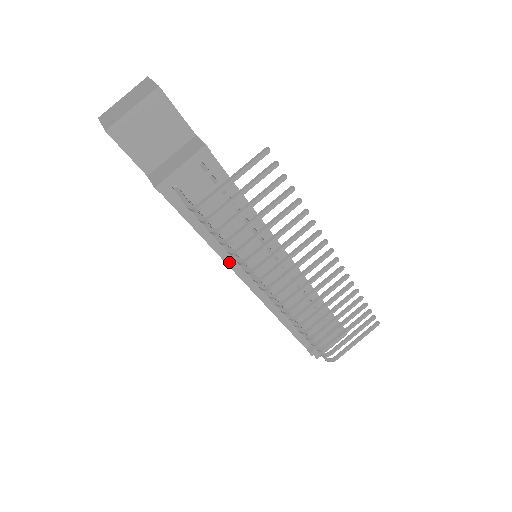
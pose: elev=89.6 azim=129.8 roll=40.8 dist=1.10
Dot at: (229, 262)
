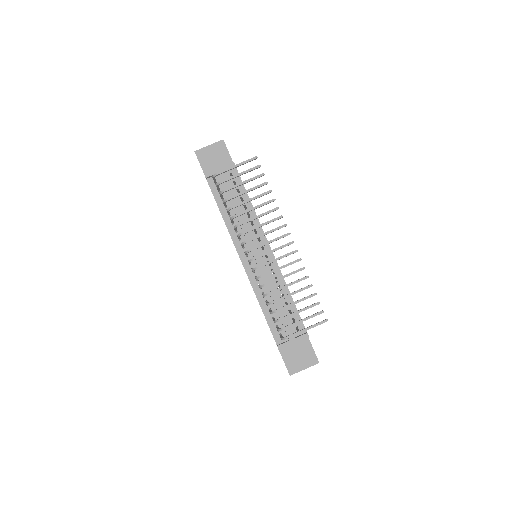
Dot at: (233, 237)
